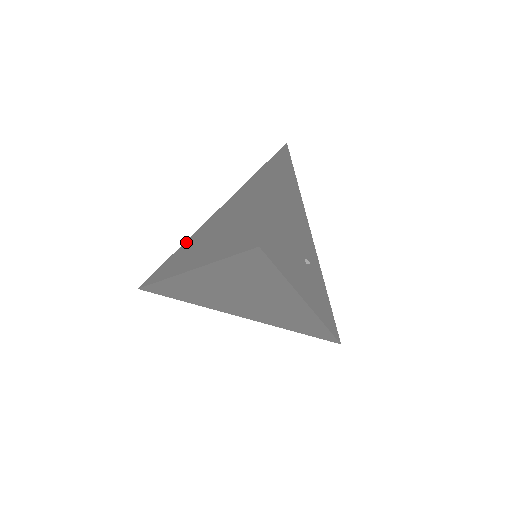
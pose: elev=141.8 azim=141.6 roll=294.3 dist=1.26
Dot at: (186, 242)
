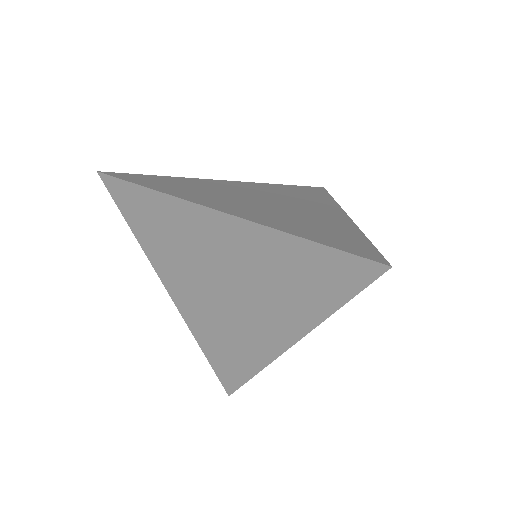
Dot at: (189, 179)
